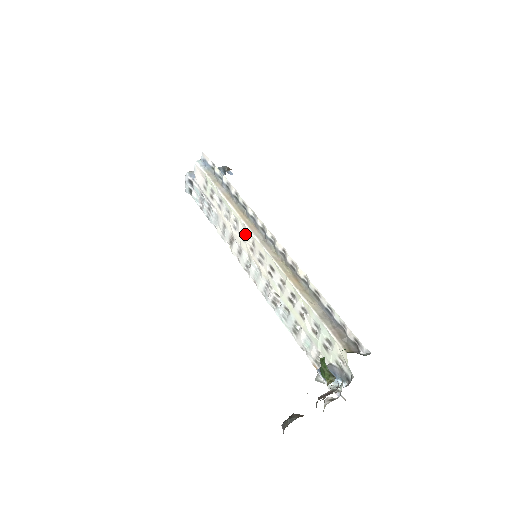
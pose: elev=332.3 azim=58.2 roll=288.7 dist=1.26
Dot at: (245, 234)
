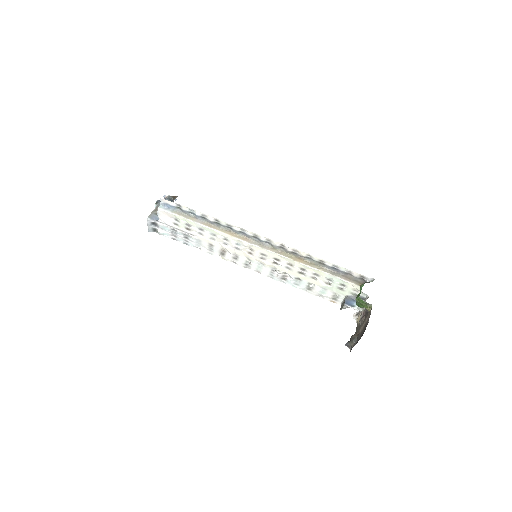
Dot at: (240, 245)
